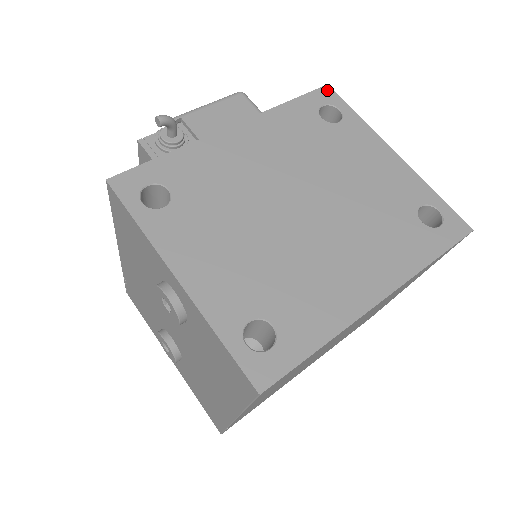
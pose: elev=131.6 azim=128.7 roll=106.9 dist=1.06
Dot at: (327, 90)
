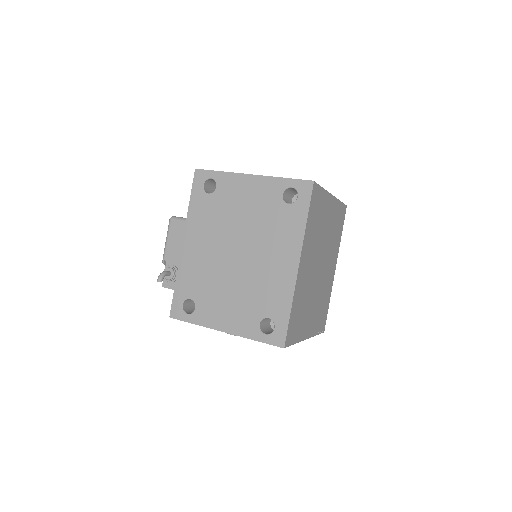
Dot at: (198, 173)
